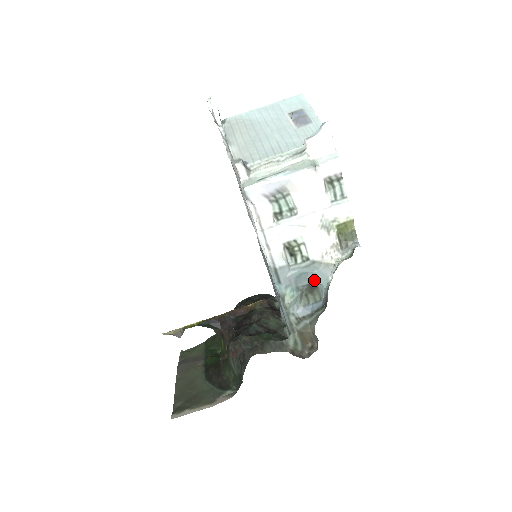
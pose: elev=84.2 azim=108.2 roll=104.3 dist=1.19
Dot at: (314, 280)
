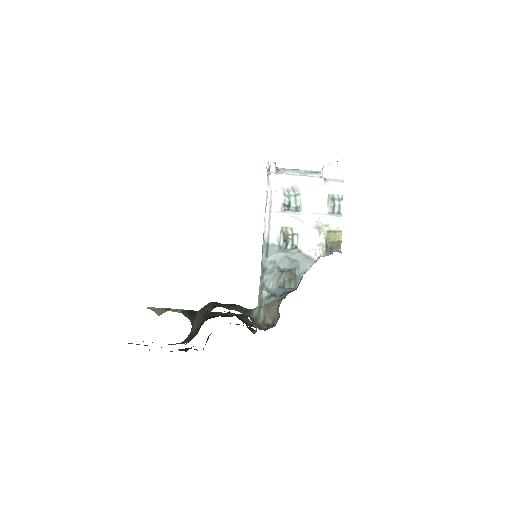
Dot at: (295, 267)
